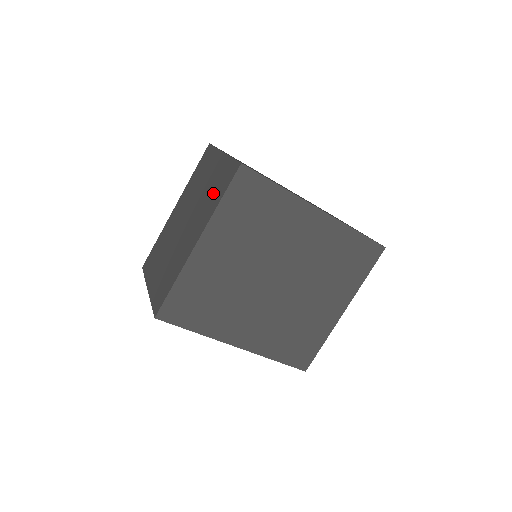
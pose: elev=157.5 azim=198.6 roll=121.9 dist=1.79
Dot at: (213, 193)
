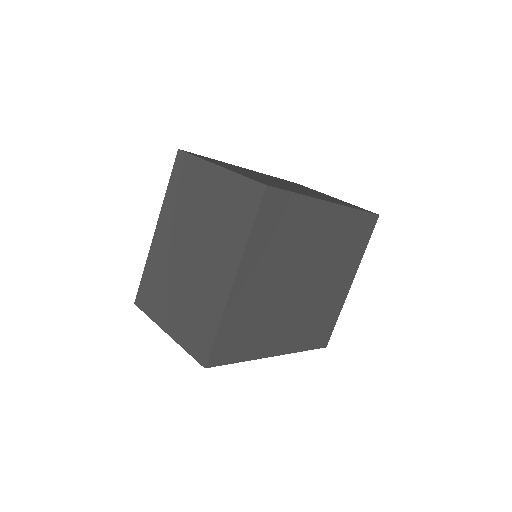
Dot at: (230, 219)
